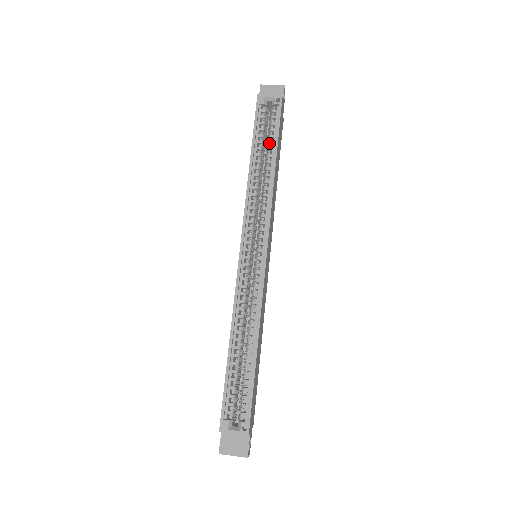
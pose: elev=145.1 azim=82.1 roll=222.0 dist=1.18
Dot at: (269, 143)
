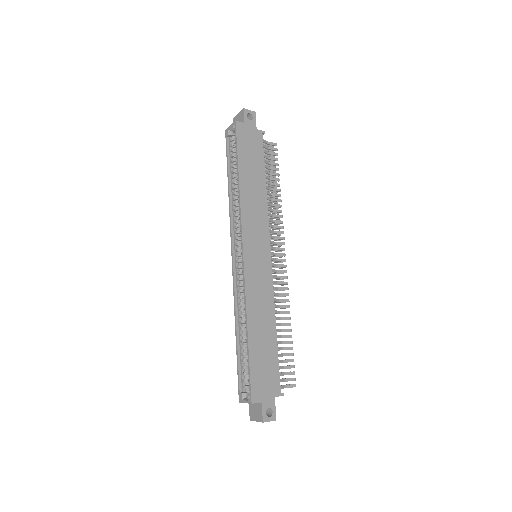
Dot at: (236, 164)
